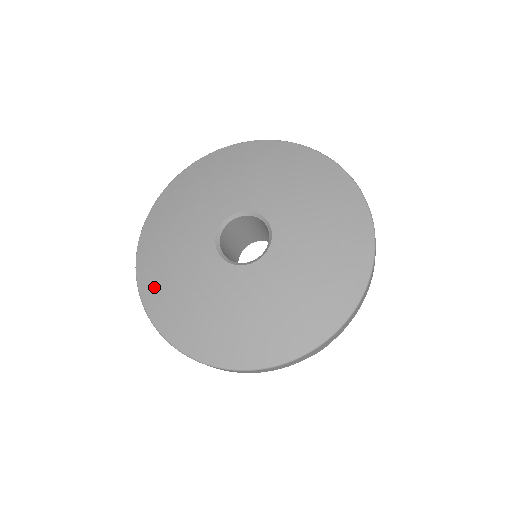
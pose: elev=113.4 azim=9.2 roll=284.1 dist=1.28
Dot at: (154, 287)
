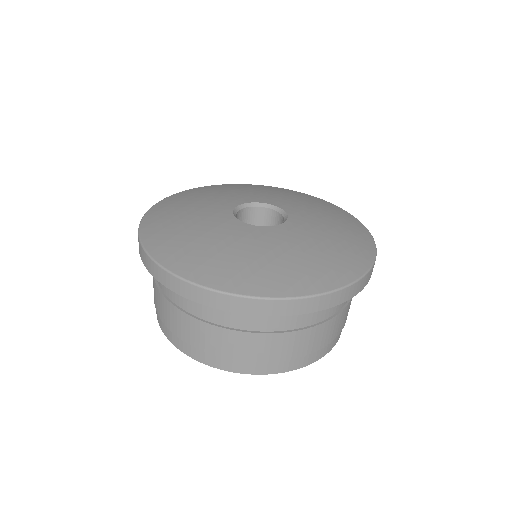
Dot at: (203, 266)
